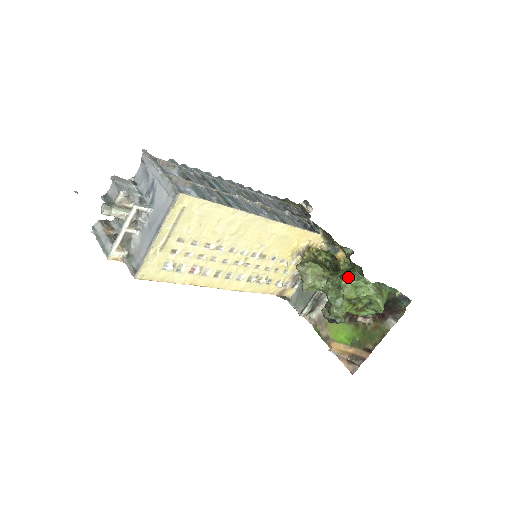
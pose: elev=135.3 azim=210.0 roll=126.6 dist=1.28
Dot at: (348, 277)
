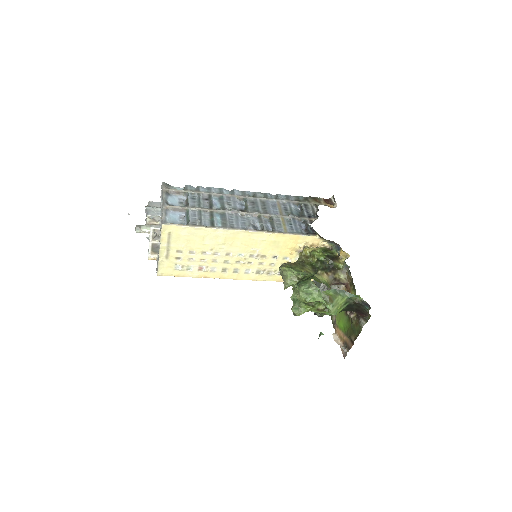
Dot at: (300, 285)
